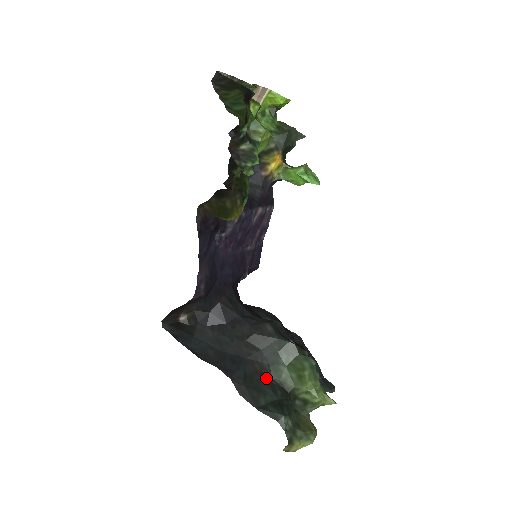
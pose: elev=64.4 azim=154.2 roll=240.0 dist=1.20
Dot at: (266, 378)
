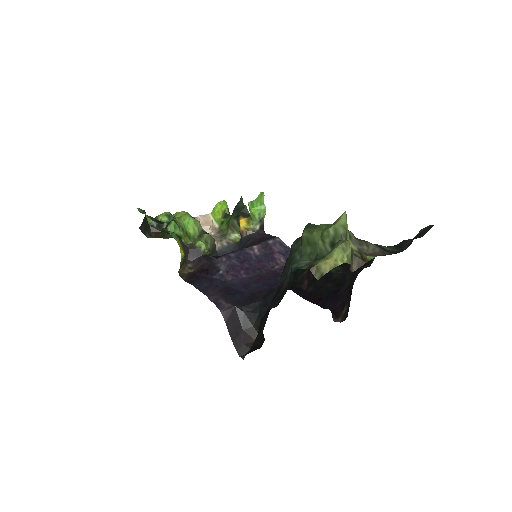
Dot at: (296, 279)
